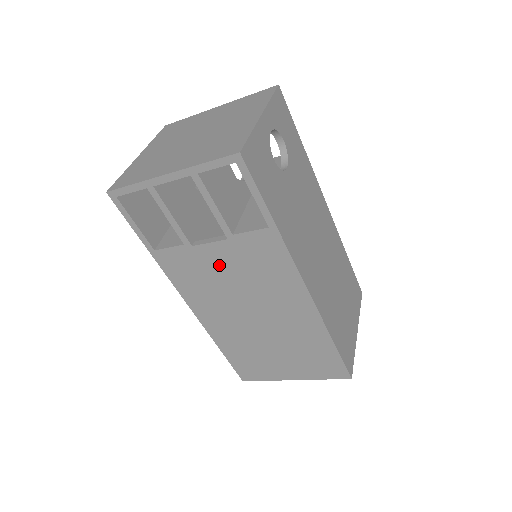
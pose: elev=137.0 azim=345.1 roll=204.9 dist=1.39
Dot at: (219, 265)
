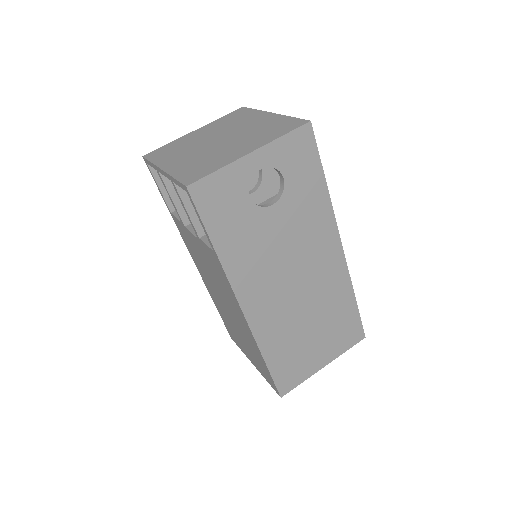
Dot at: (199, 252)
